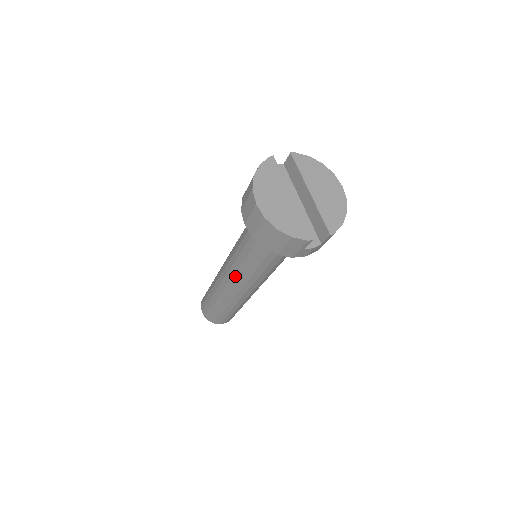
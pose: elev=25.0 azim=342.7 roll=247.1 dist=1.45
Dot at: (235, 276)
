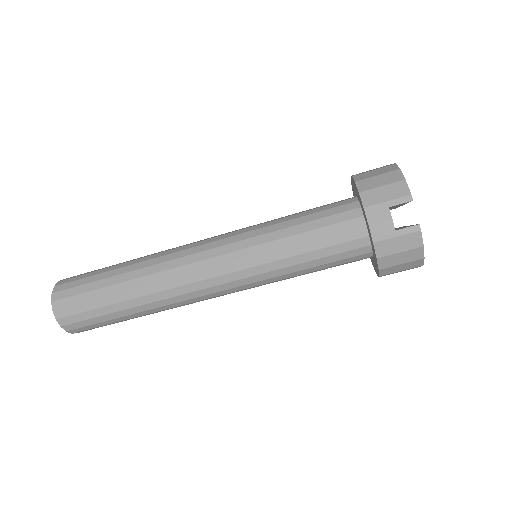
Dot at: (225, 235)
